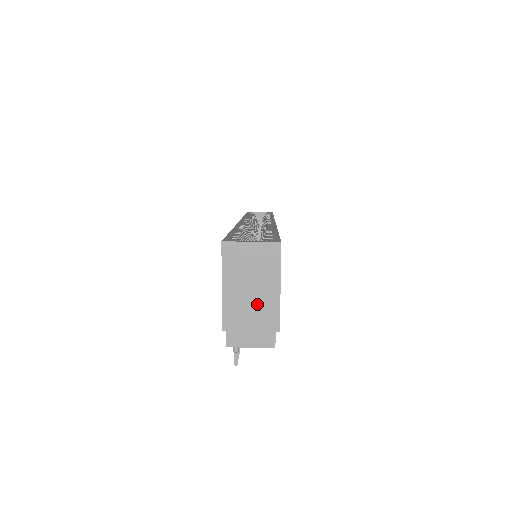
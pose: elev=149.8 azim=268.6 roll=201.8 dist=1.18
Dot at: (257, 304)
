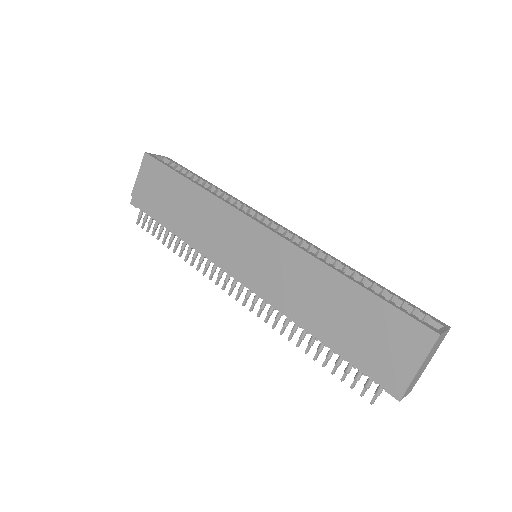
Dot at: (423, 369)
